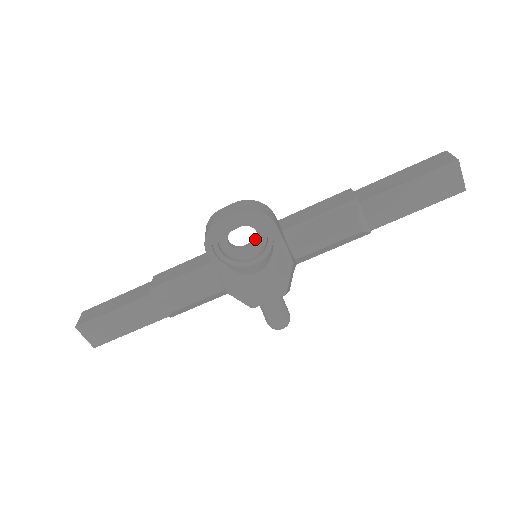
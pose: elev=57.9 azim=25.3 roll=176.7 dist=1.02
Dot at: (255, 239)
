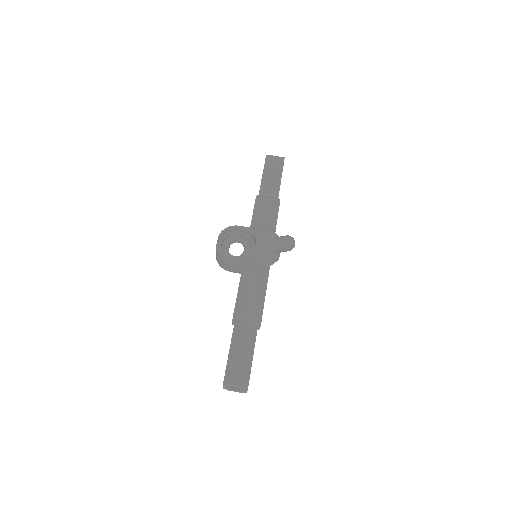
Dot at: (243, 246)
